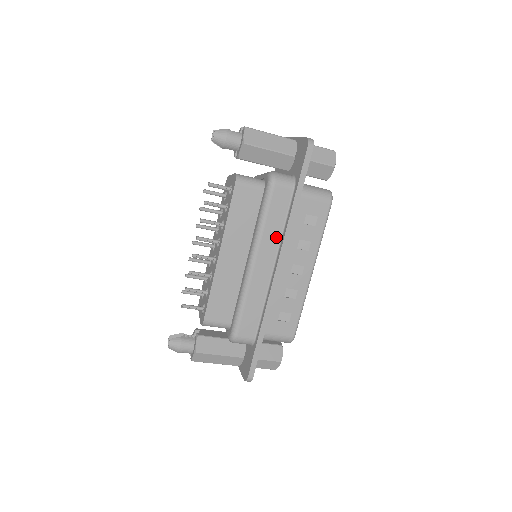
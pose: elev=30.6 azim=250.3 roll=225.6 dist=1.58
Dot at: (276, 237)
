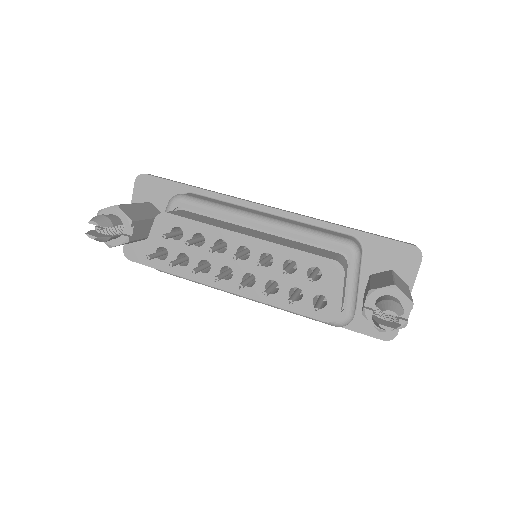
Dot at: occluded
